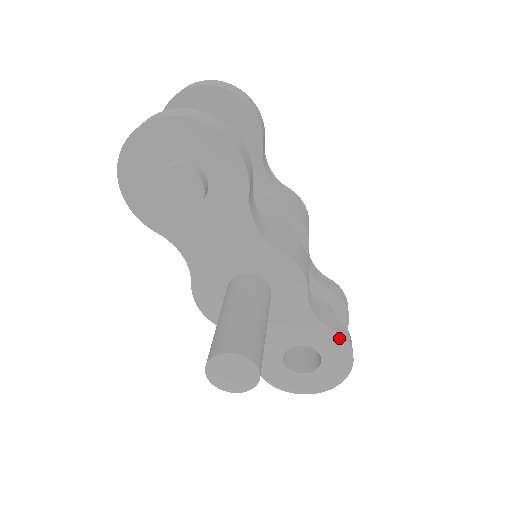
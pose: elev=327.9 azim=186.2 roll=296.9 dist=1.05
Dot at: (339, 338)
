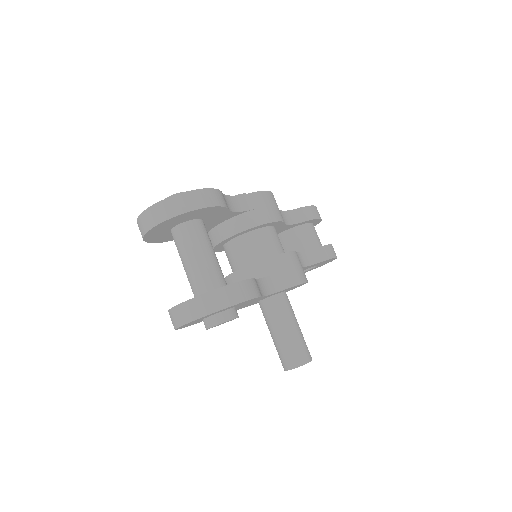
Dot at: occluded
